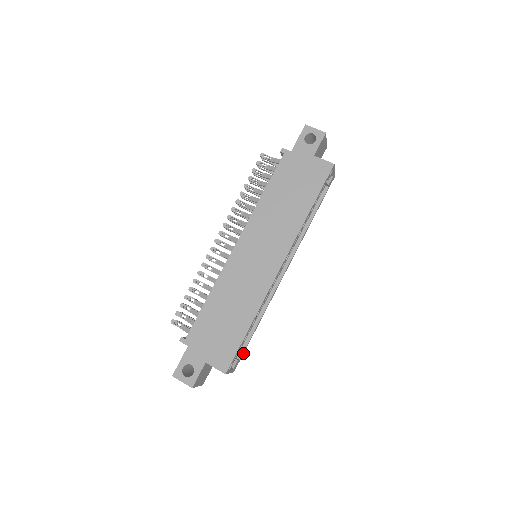
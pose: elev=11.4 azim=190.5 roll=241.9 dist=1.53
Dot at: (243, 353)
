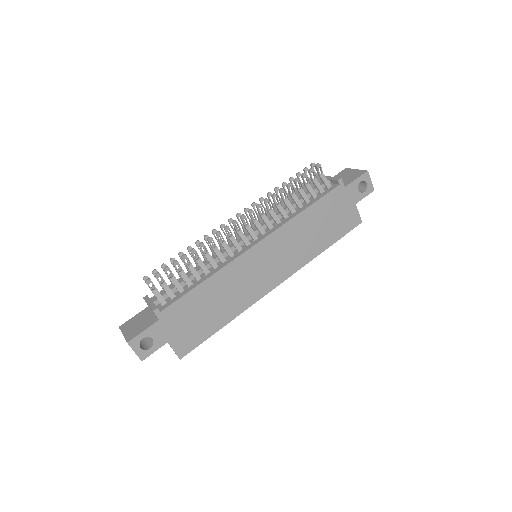
Dot at: occluded
